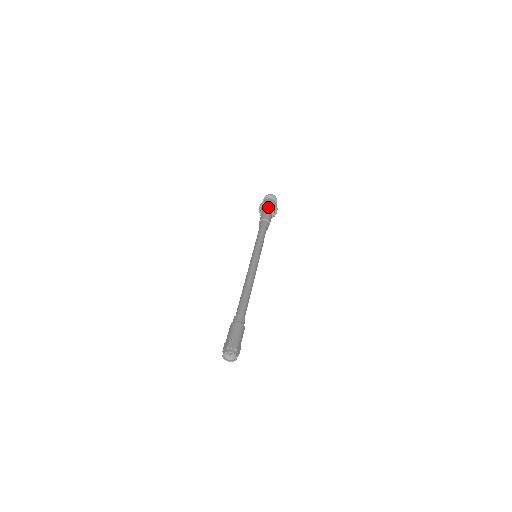
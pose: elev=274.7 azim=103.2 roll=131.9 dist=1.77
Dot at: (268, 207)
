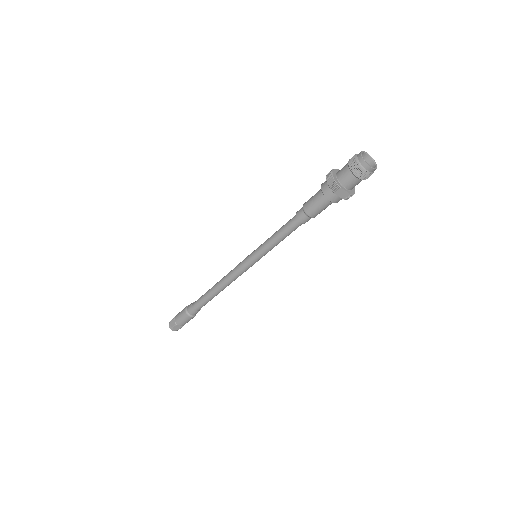
Dot at: (332, 200)
